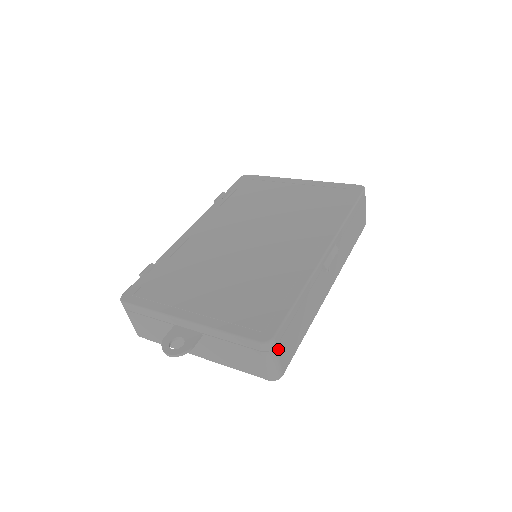
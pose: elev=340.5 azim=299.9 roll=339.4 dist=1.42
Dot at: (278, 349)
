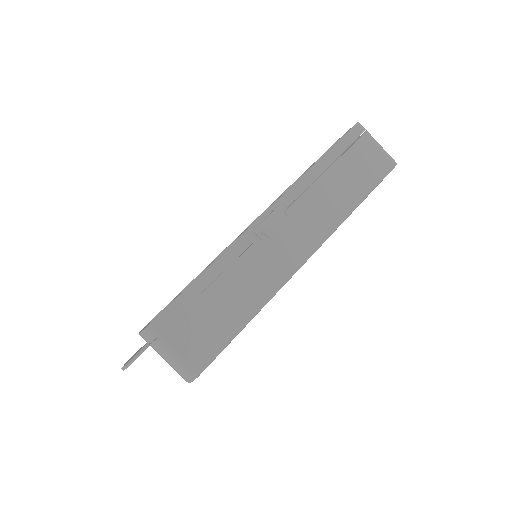
Dot at: (167, 339)
